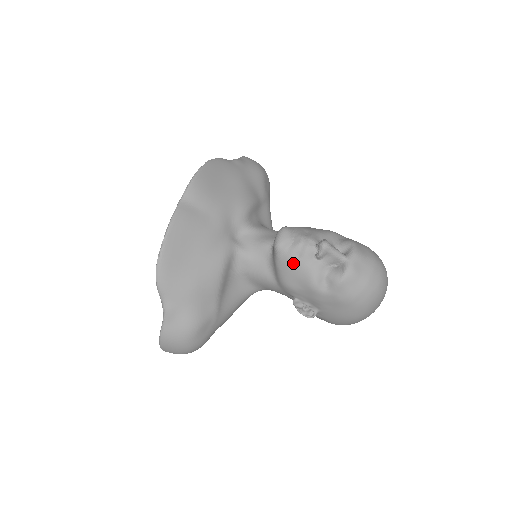
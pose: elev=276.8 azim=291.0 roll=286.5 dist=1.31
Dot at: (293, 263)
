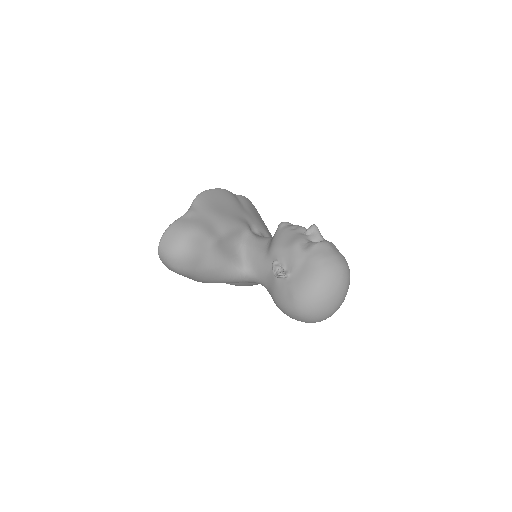
Dot at: (288, 231)
